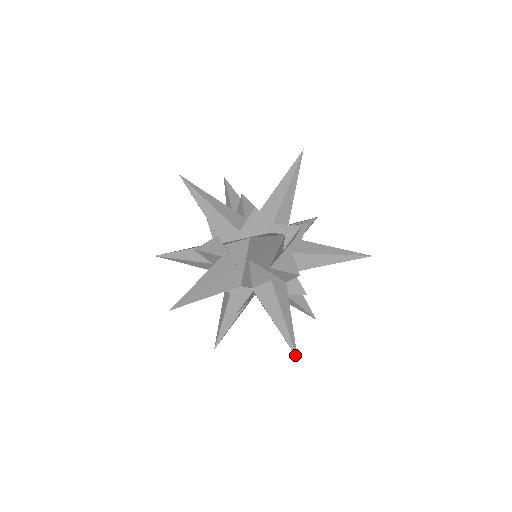
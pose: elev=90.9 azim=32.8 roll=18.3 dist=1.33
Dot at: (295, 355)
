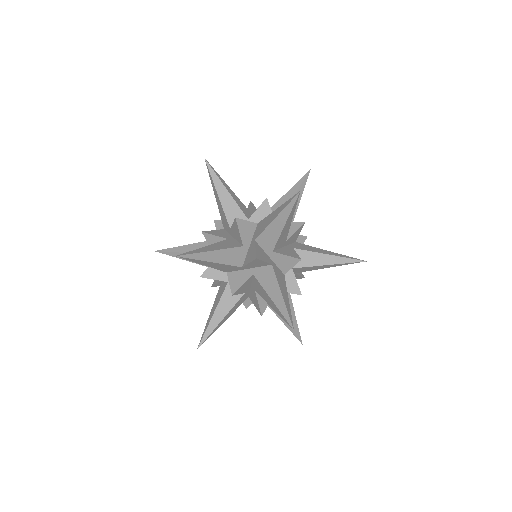
Dot at: (292, 327)
